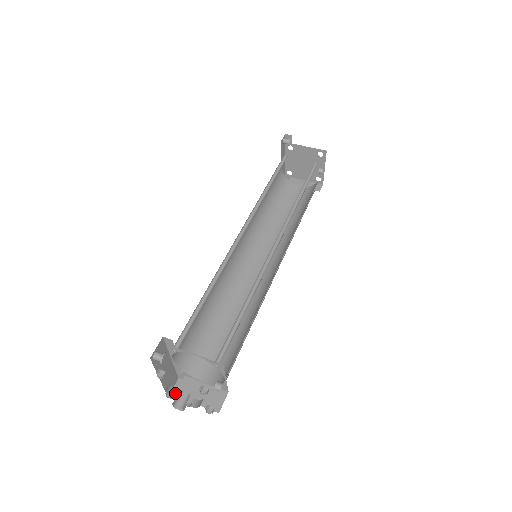
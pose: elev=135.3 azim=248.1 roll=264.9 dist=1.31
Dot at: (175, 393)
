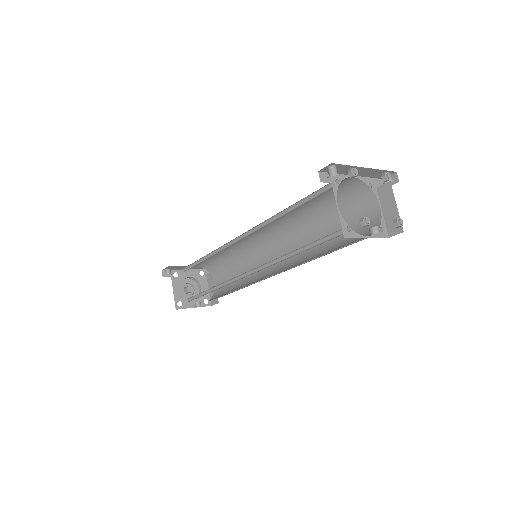
Dot at: (195, 280)
